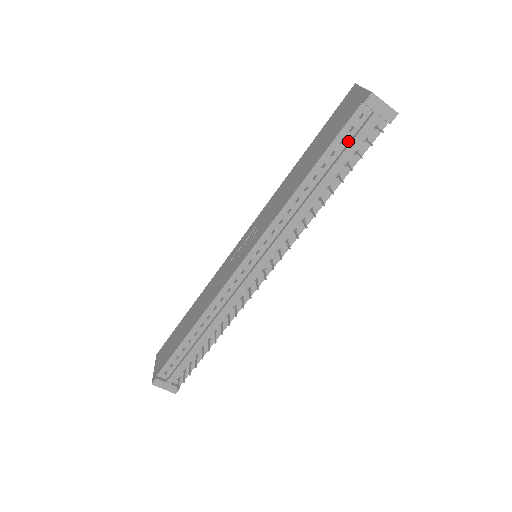
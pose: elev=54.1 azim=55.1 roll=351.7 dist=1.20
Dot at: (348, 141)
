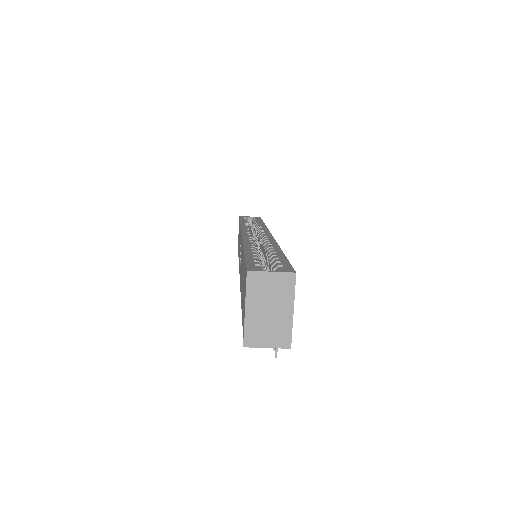
Dot at: occluded
